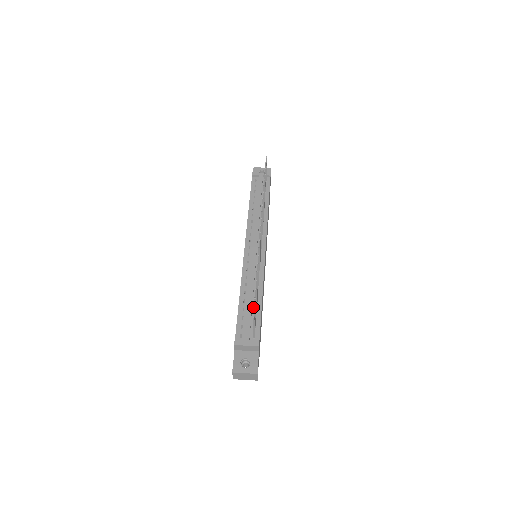
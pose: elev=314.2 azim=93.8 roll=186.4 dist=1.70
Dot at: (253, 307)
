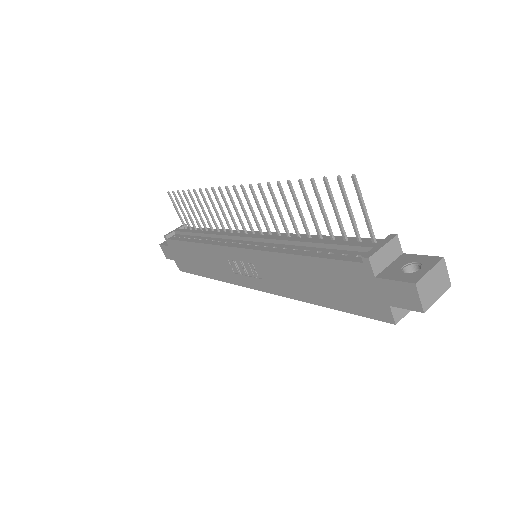
Dot at: (337, 177)
